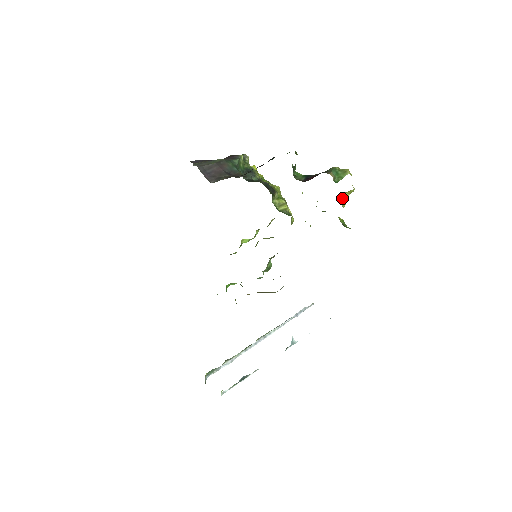
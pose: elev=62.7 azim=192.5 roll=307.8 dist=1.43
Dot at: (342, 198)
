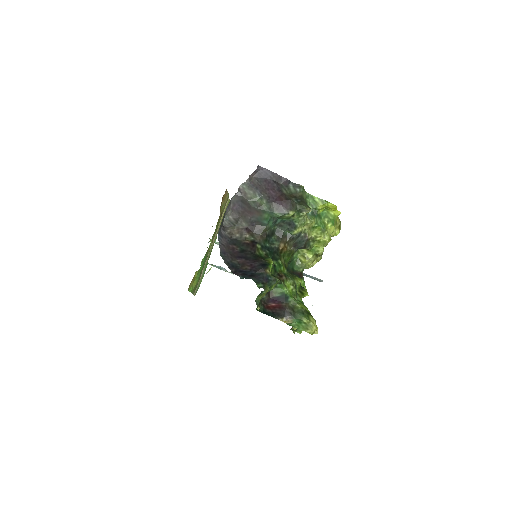
Dot at: occluded
